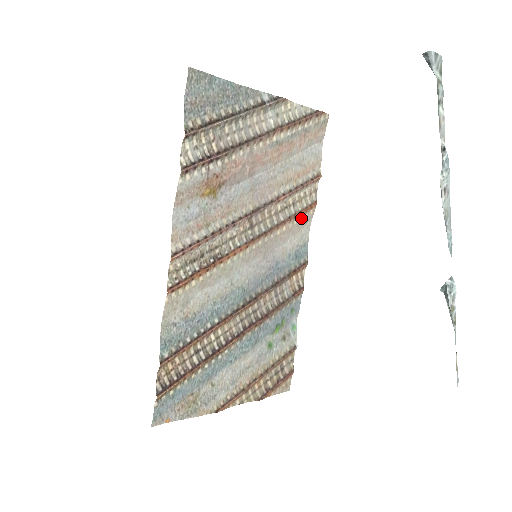
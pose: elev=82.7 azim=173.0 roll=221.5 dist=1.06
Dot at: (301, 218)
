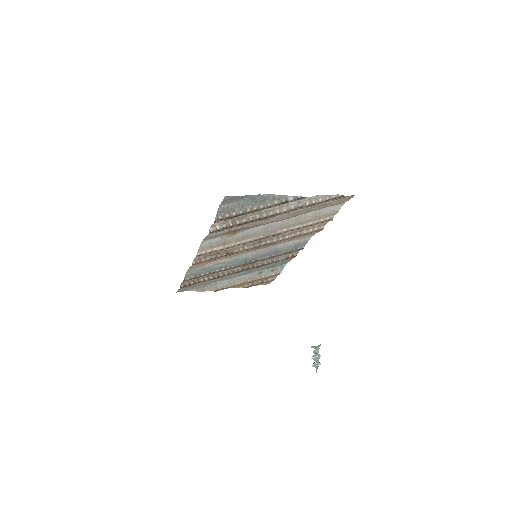
Dot at: (305, 235)
